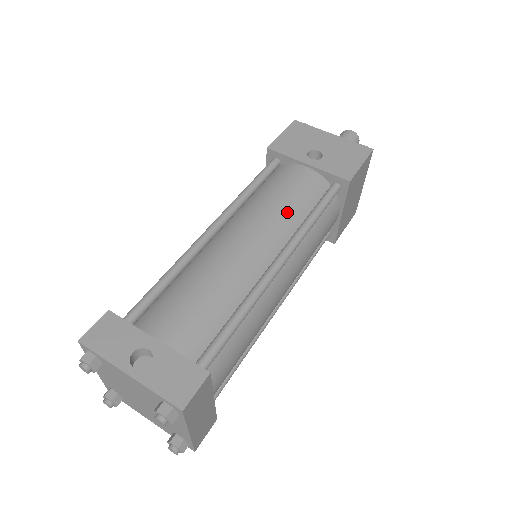
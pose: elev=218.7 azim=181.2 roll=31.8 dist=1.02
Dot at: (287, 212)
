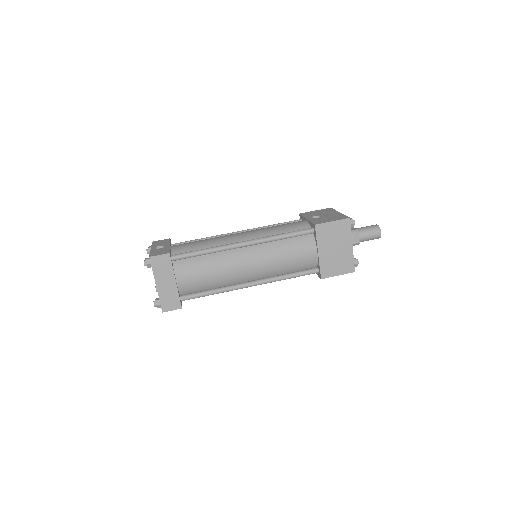
Dot at: (272, 231)
